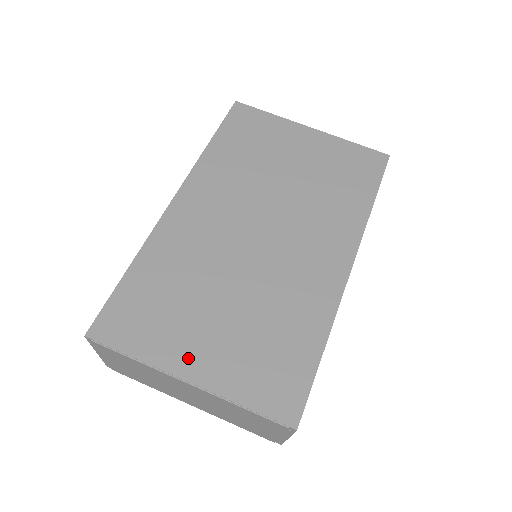
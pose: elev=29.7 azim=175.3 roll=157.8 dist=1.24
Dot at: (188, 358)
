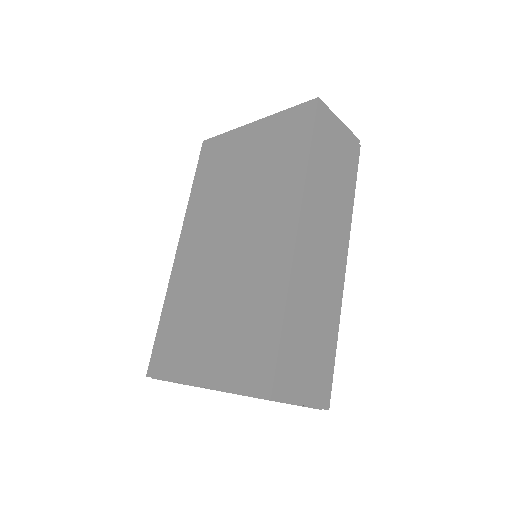
Dot at: (198, 368)
